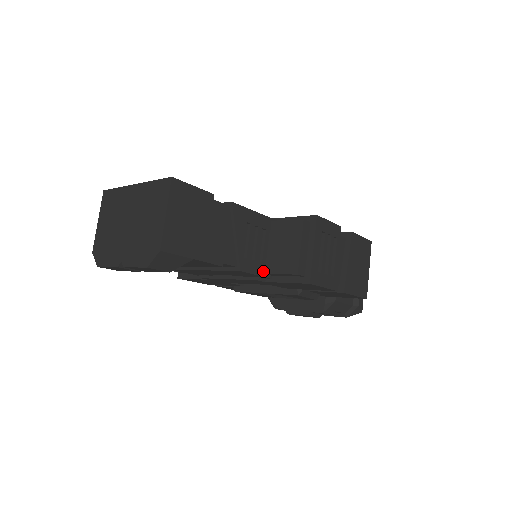
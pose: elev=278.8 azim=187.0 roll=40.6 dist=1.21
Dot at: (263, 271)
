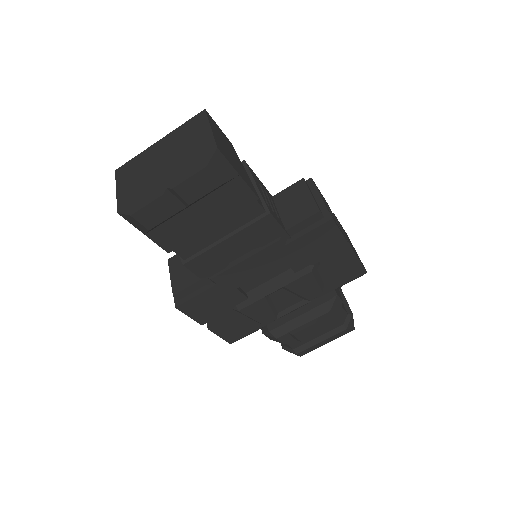
Dot at: (283, 227)
